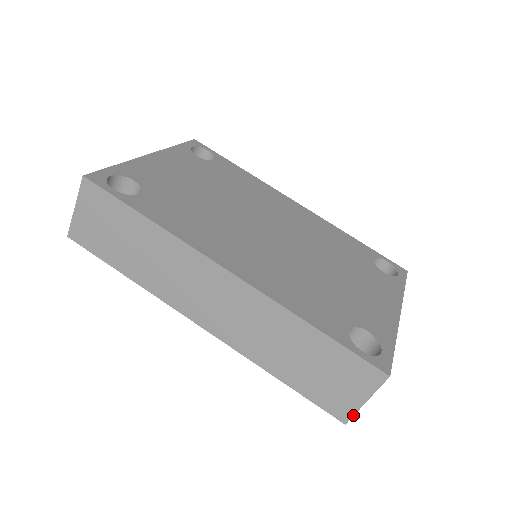
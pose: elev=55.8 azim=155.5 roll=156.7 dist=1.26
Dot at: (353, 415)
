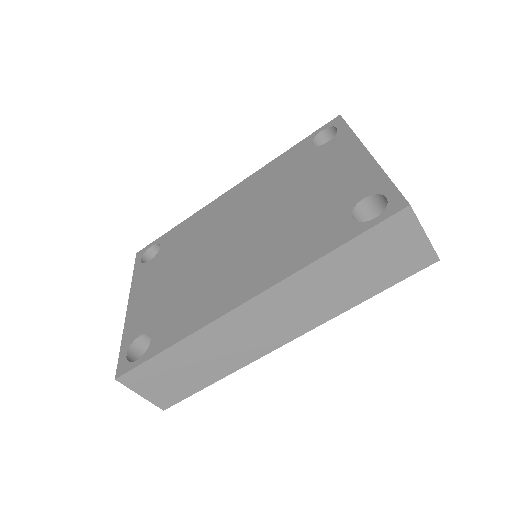
Dot at: (434, 250)
